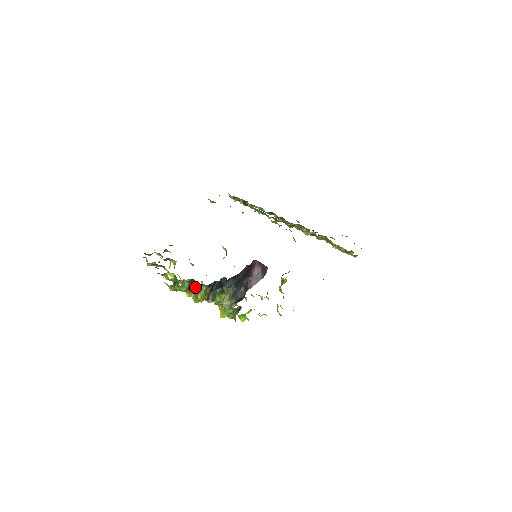
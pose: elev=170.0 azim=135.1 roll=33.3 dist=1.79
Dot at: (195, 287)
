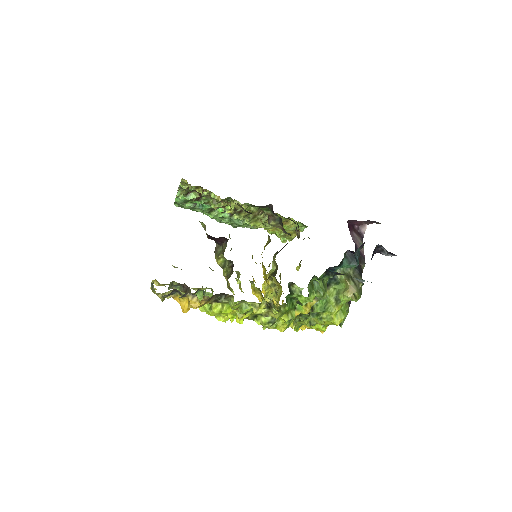
Dot at: (315, 288)
